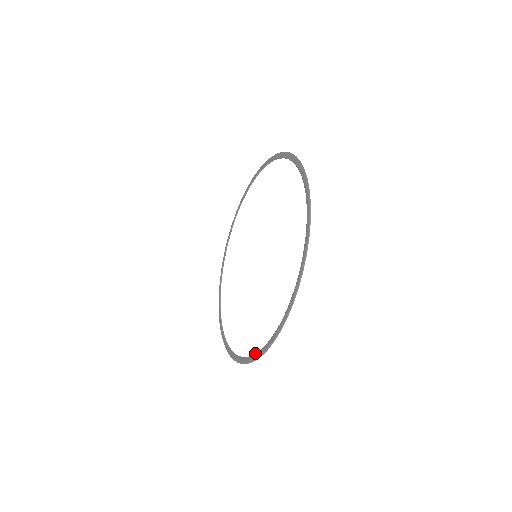
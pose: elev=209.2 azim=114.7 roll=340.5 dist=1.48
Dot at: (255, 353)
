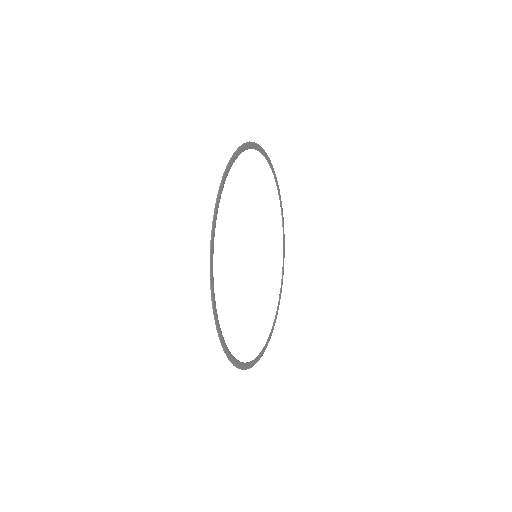
Dot at: occluded
